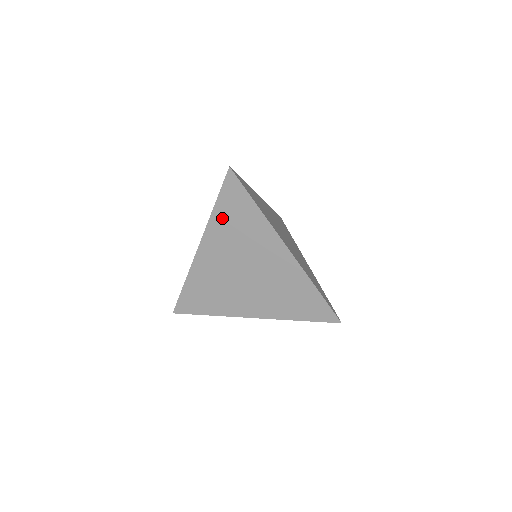
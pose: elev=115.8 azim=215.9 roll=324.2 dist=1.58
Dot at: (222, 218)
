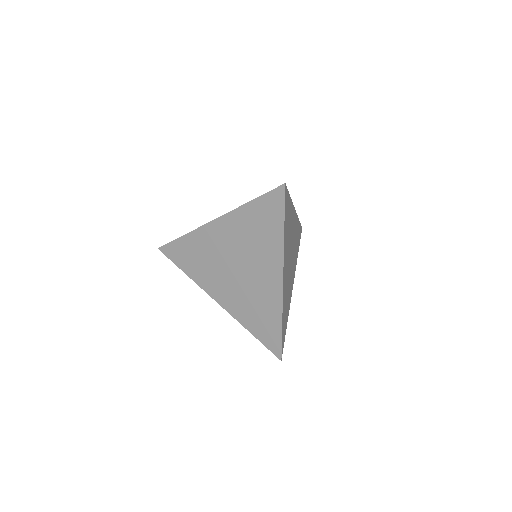
Dot at: (249, 215)
